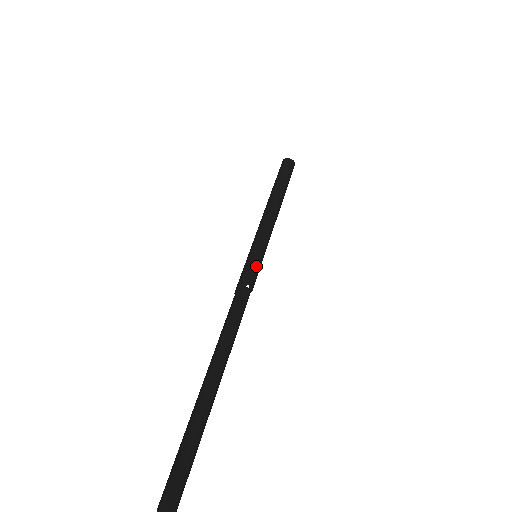
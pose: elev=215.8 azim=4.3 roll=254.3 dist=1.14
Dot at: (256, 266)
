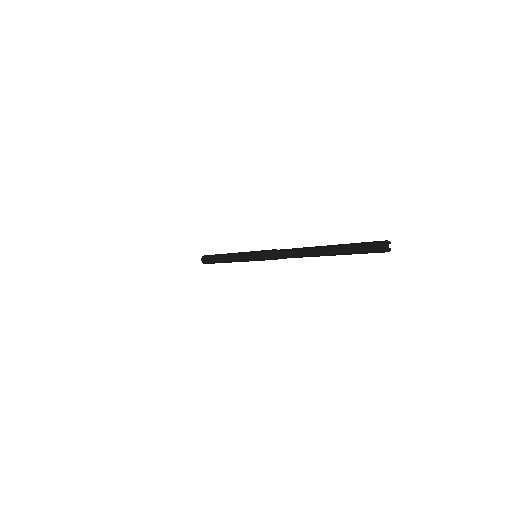
Dot at: occluded
